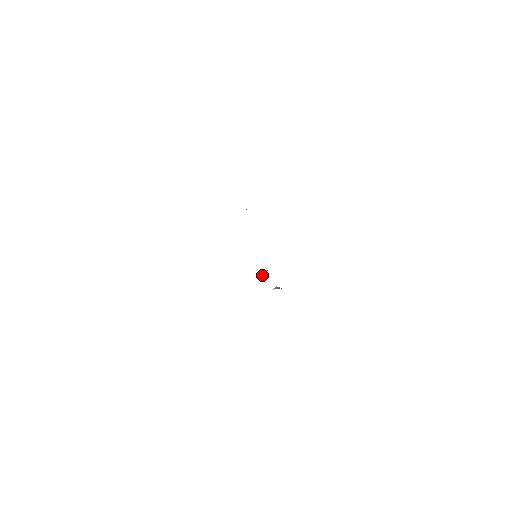
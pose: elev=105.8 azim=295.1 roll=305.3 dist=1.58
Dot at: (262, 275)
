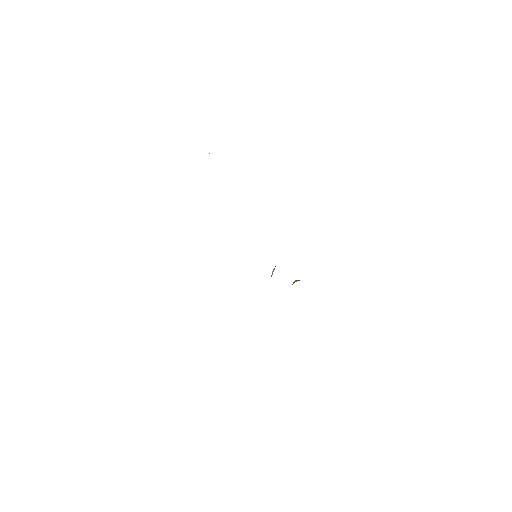
Dot at: (272, 273)
